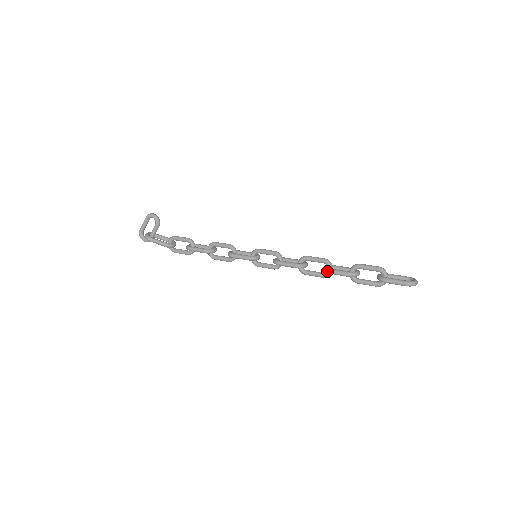
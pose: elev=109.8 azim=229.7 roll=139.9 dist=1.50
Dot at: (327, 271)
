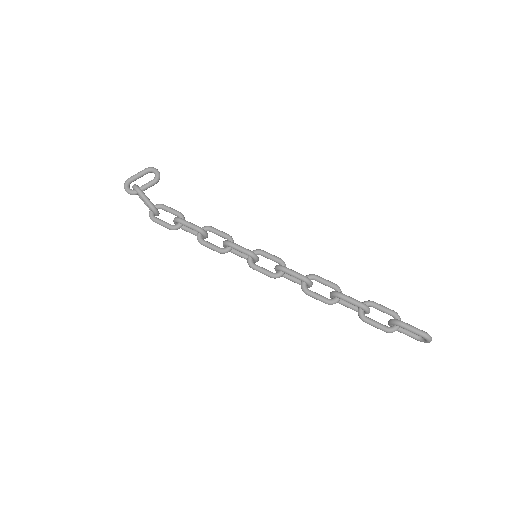
Dot at: (339, 293)
